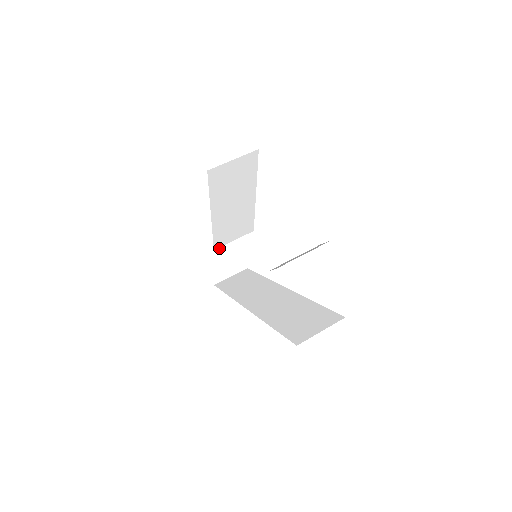
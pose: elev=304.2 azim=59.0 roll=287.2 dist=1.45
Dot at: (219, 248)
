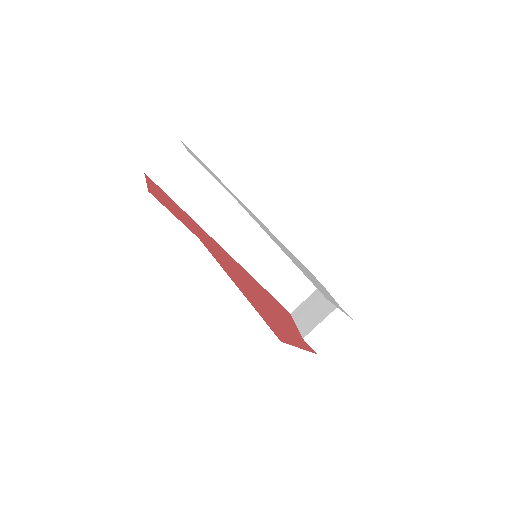
Dot at: occluded
